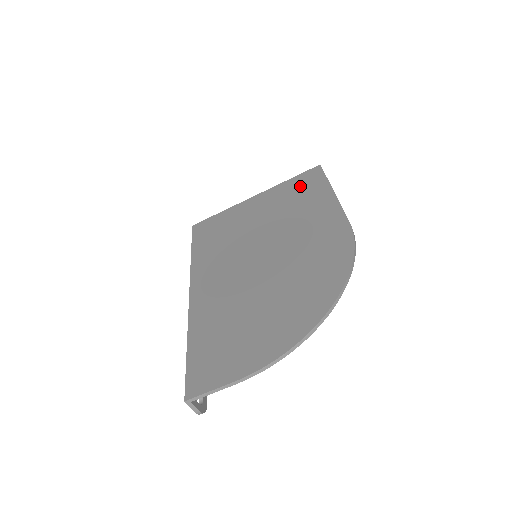
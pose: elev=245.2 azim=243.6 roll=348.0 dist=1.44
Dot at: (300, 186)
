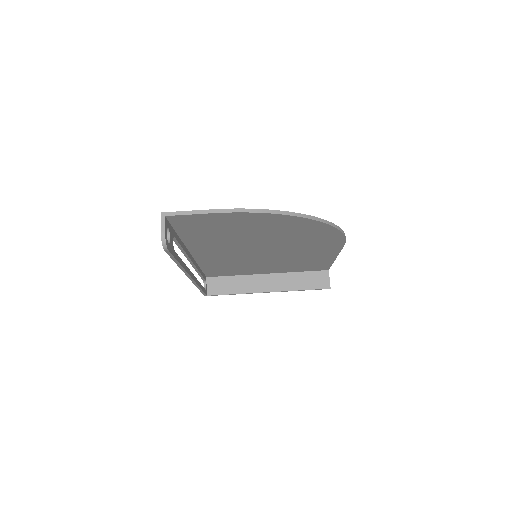
Dot at: occluded
